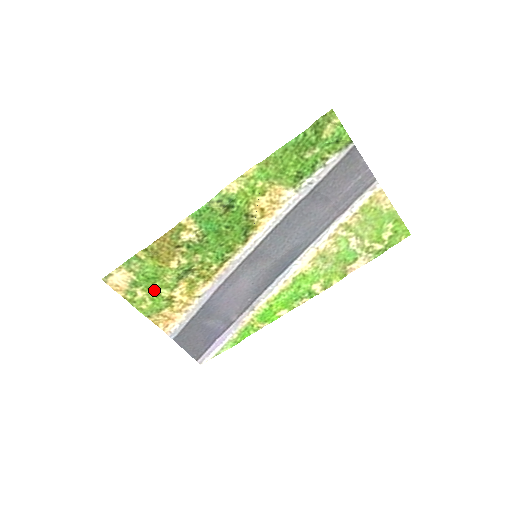
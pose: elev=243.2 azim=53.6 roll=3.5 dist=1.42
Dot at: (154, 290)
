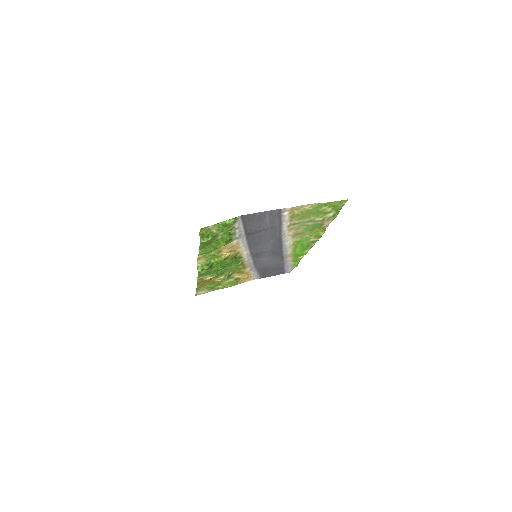
Dot at: (224, 283)
